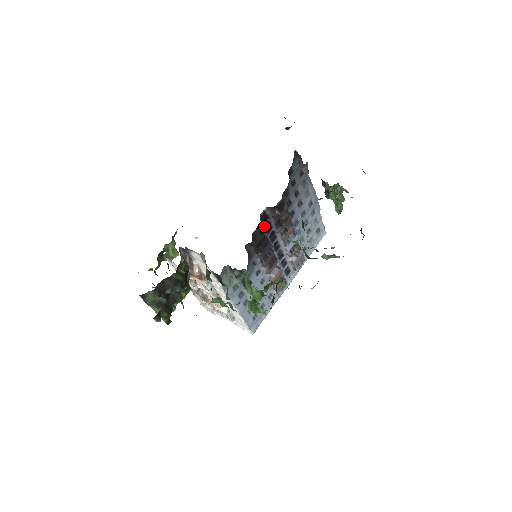
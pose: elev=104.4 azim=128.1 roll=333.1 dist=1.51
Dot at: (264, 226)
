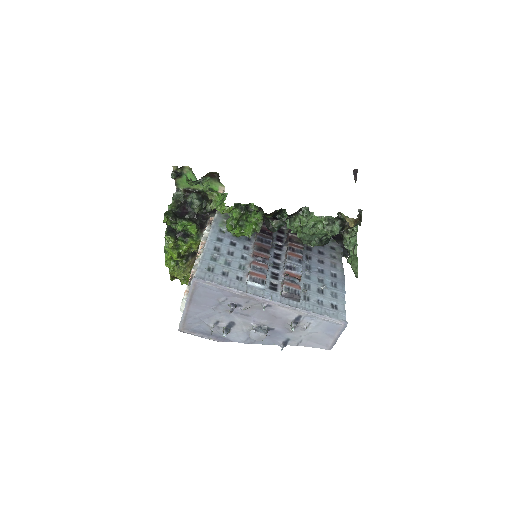
Dot at: (276, 234)
